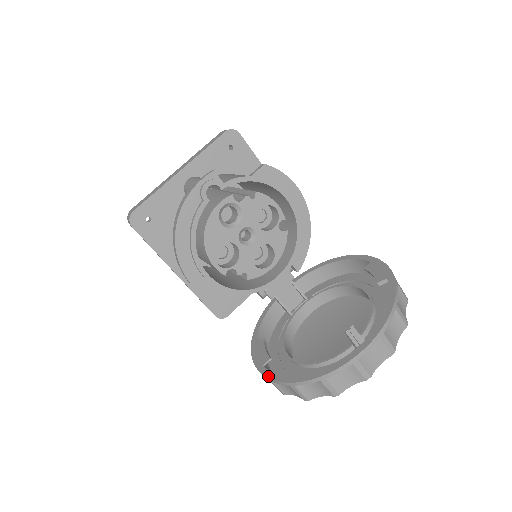
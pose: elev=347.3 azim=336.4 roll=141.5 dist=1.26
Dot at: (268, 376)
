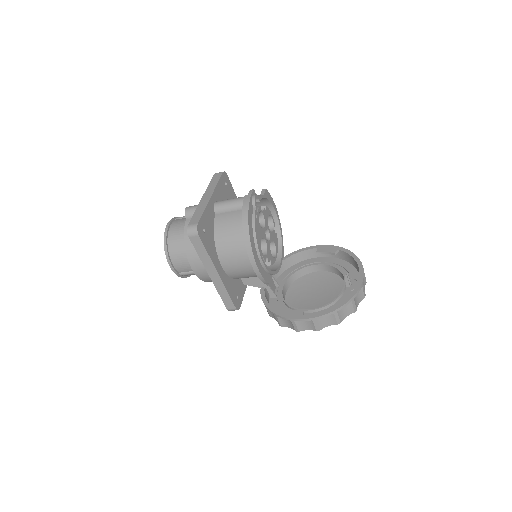
Dot at: (315, 316)
